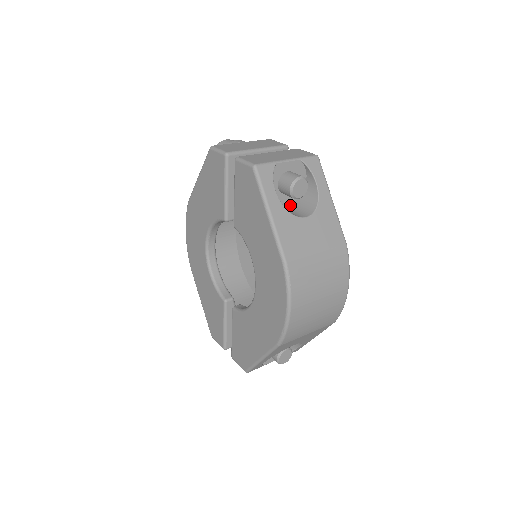
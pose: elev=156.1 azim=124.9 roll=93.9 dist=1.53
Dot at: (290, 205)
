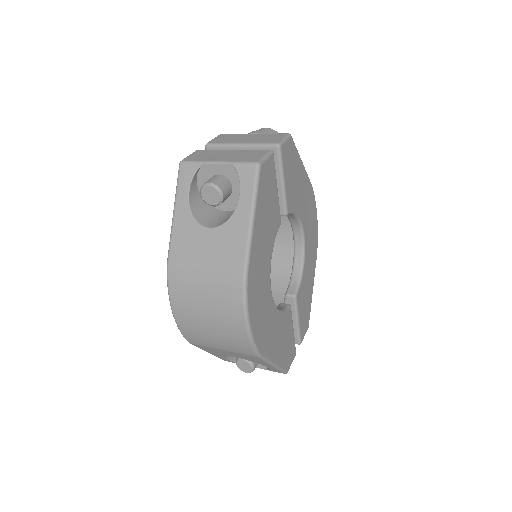
Dot at: (230, 211)
